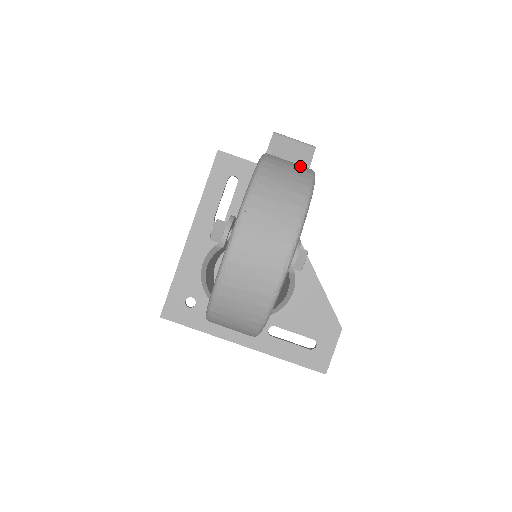
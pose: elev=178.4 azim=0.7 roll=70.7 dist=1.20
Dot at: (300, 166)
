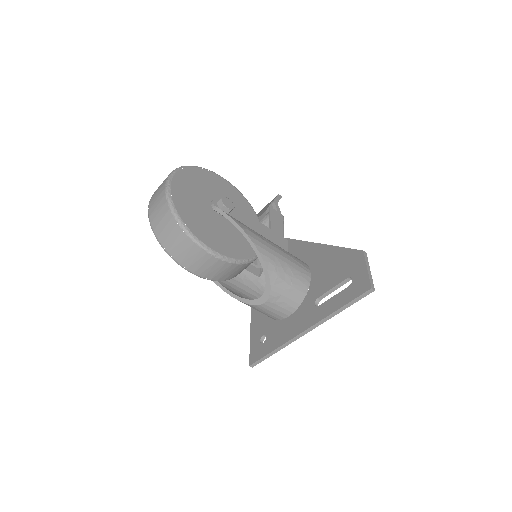
Dot at: occluded
